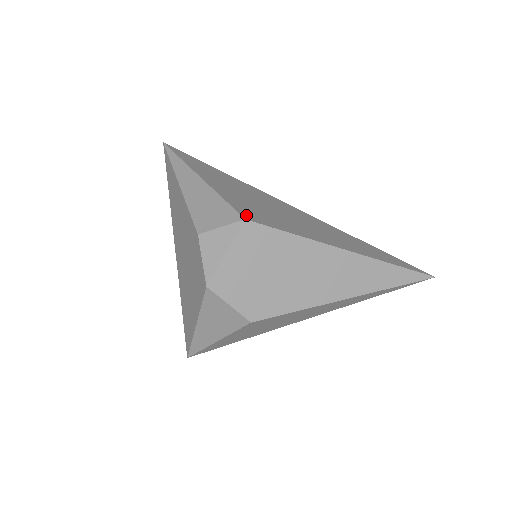
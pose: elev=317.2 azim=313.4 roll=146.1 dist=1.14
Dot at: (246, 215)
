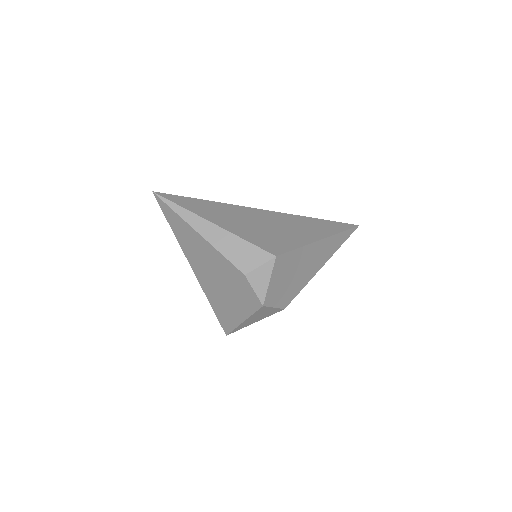
Dot at: (272, 251)
